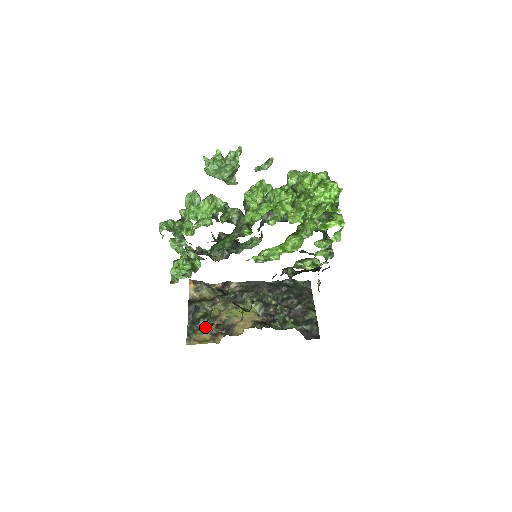
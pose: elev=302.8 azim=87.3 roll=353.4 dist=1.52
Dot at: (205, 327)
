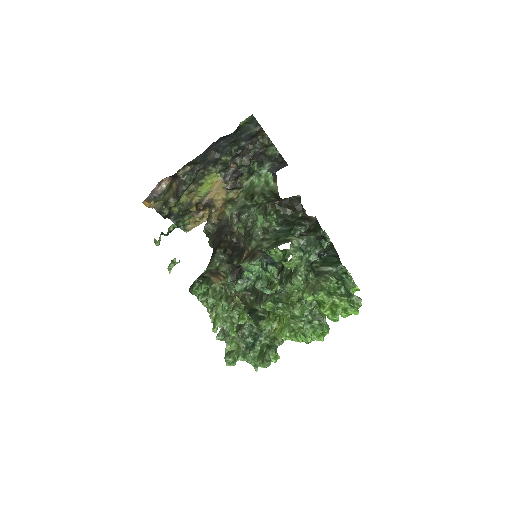
Dot at: (188, 214)
